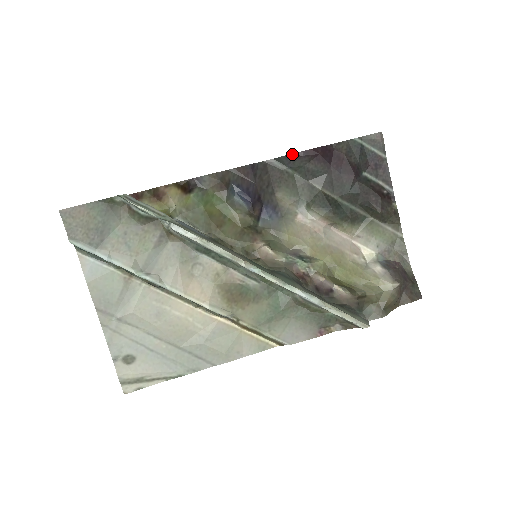
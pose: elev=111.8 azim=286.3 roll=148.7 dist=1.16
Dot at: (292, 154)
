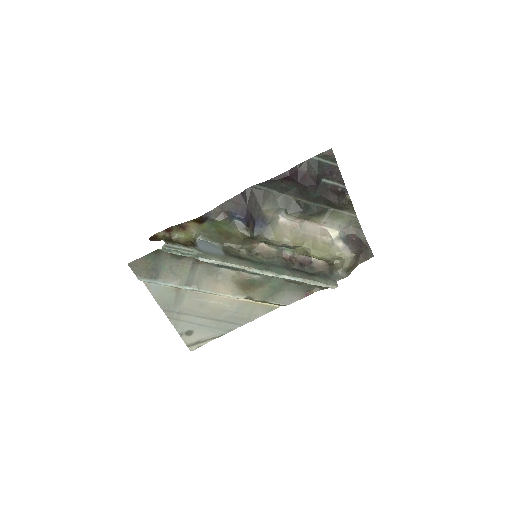
Dot at: (269, 180)
